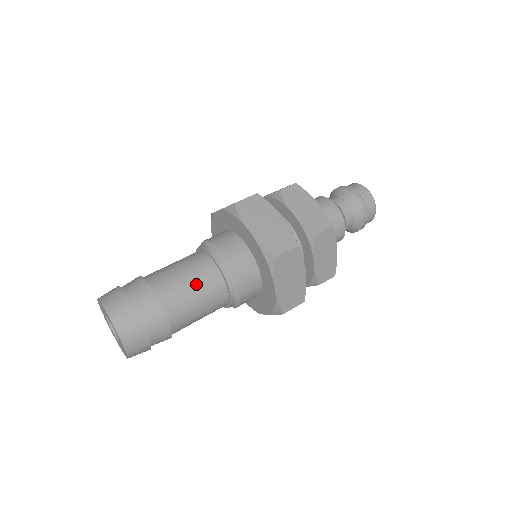
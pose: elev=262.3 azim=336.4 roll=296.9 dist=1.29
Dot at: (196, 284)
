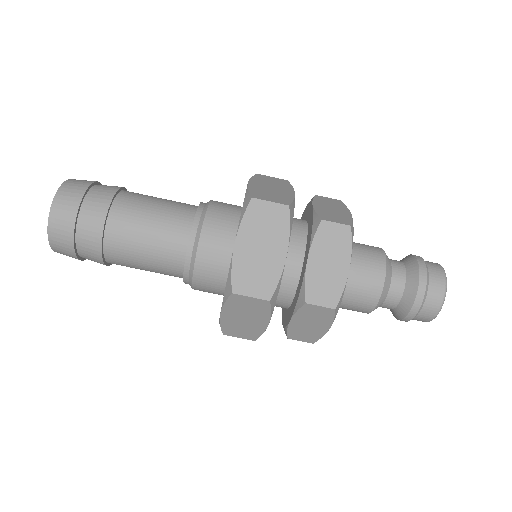
Dot at: (163, 207)
